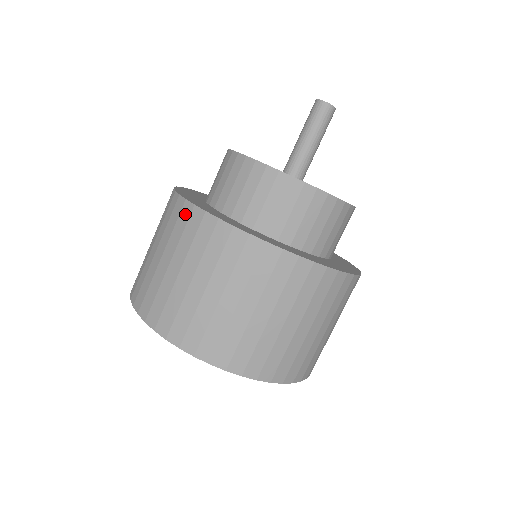
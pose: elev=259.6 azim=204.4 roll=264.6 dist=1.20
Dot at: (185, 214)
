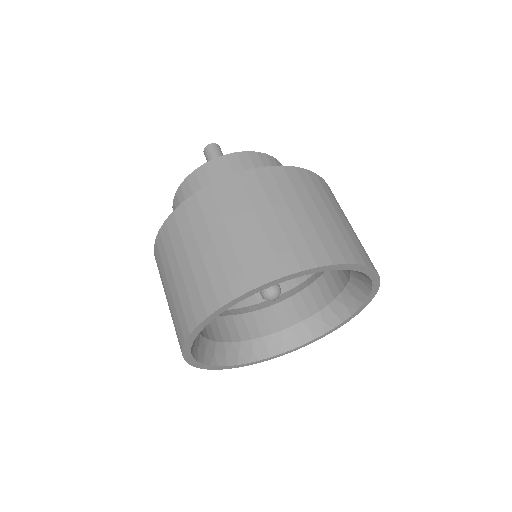
Dot at: occluded
